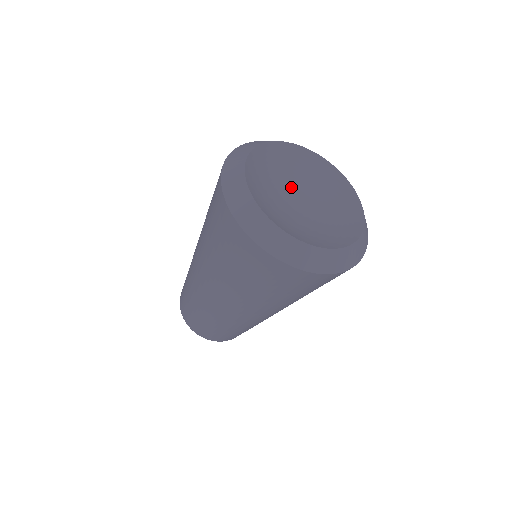
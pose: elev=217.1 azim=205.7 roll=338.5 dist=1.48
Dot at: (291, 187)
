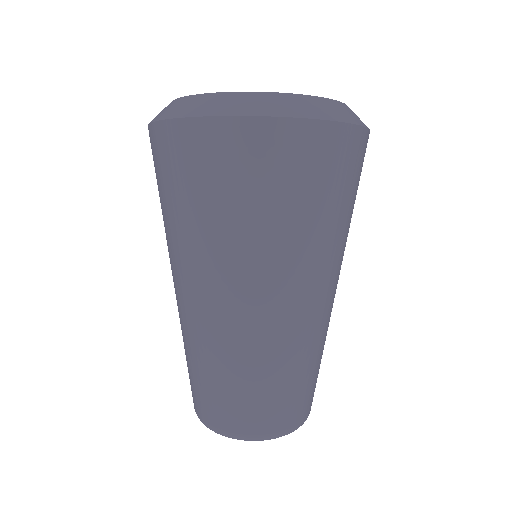
Dot at: occluded
